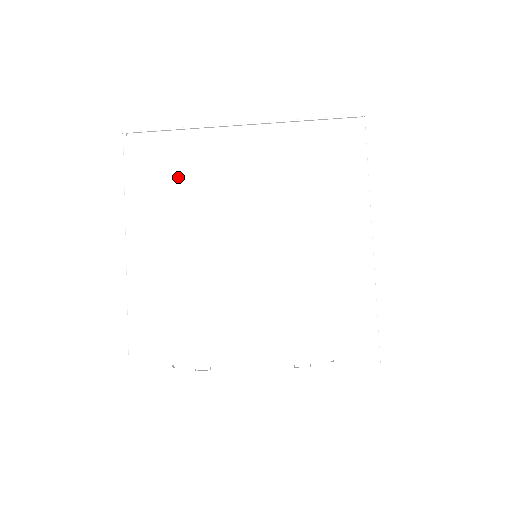
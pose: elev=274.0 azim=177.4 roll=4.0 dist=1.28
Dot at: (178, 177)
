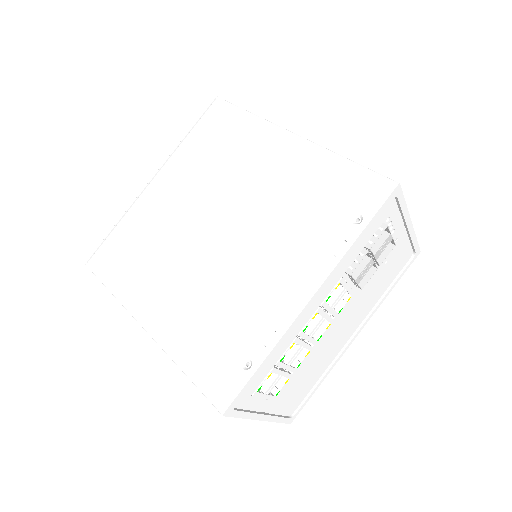
Dot at: (138, 246)
